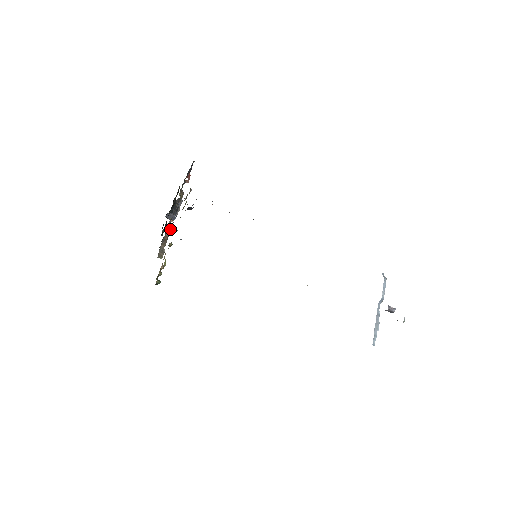
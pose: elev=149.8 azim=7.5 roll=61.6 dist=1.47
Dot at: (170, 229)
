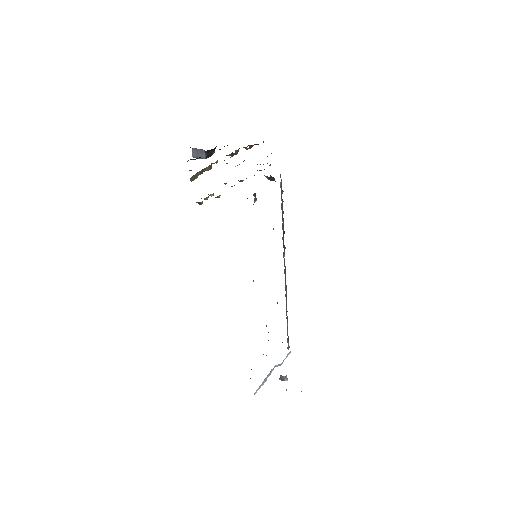
Dot at: occluded
